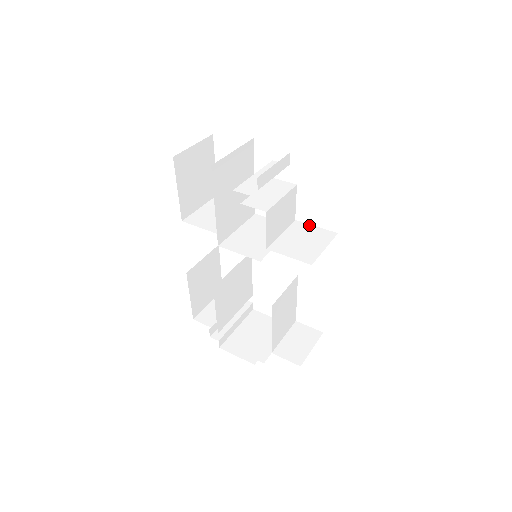
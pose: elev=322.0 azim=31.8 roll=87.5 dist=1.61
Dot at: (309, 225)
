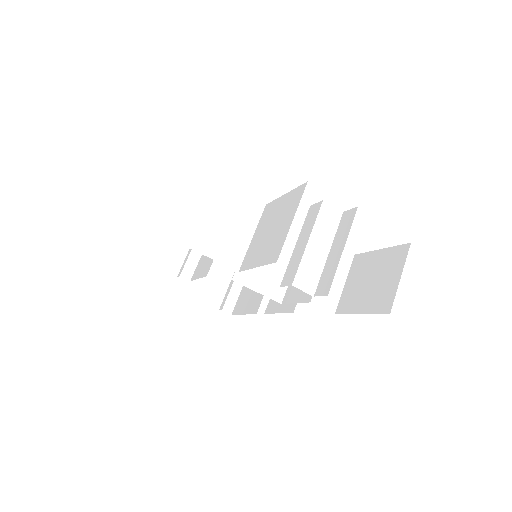
Dot at: occluded
